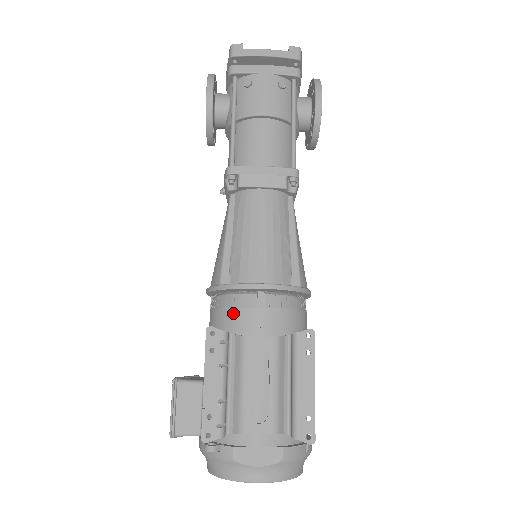
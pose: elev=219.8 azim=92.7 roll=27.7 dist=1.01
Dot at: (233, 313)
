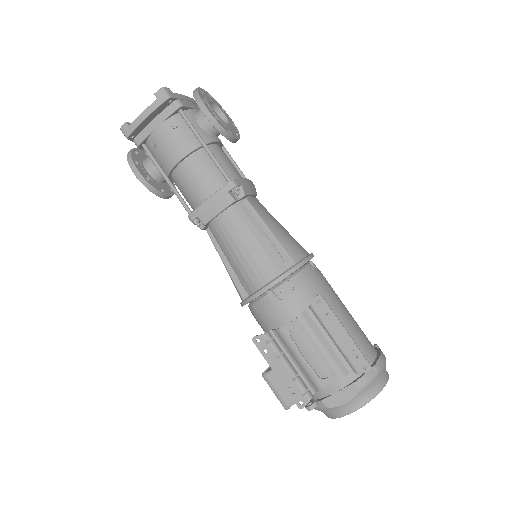
Dot at: (263, 316)
